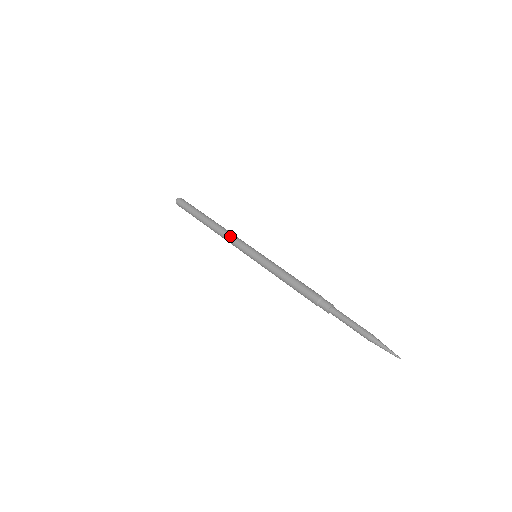
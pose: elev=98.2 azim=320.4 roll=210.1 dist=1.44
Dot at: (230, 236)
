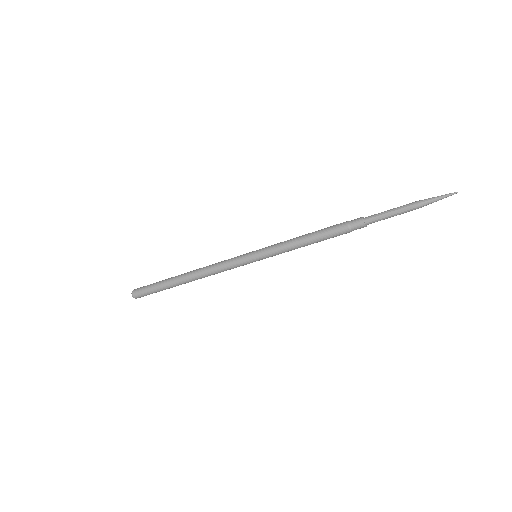
Dot at: (216, 267)
